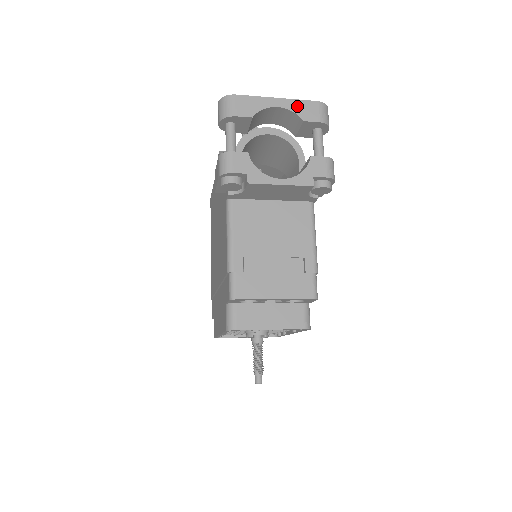
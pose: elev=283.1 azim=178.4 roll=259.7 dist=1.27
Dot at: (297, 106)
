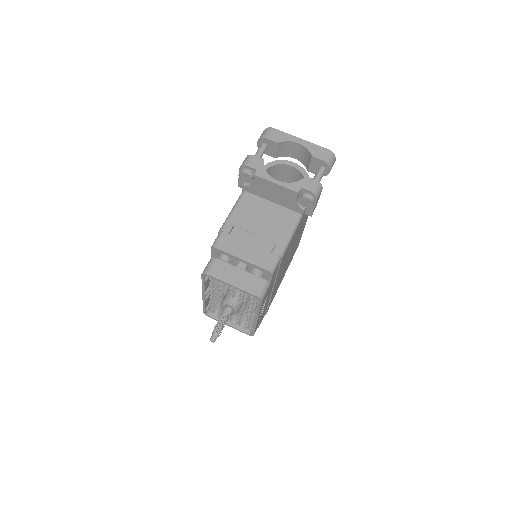
Dot at: (312, 147)
